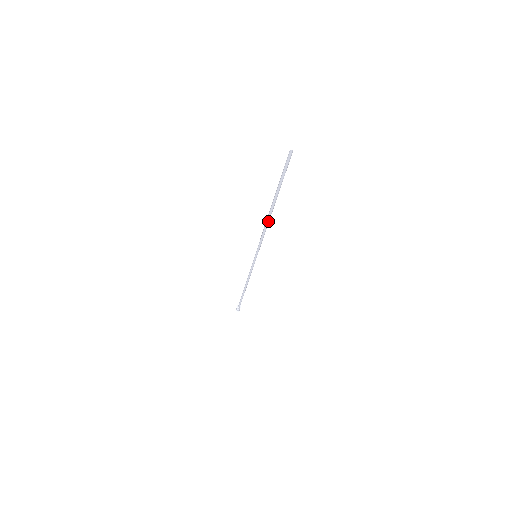
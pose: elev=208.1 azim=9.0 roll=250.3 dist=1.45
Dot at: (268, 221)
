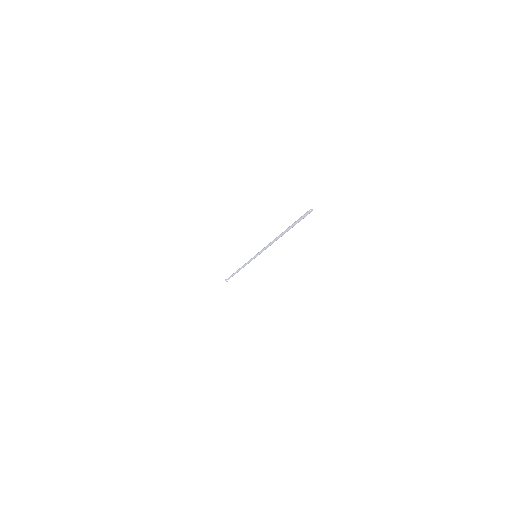
Dot at: occluded
